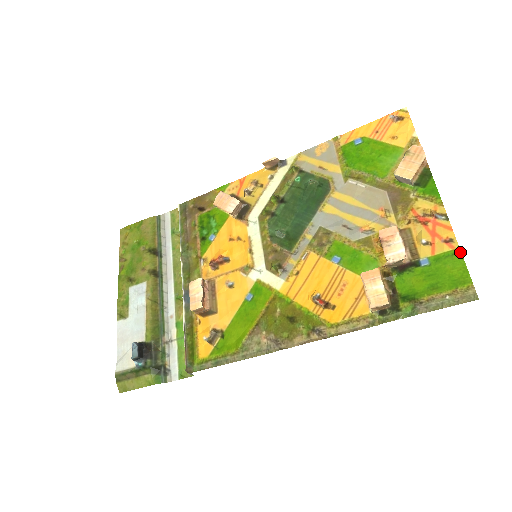
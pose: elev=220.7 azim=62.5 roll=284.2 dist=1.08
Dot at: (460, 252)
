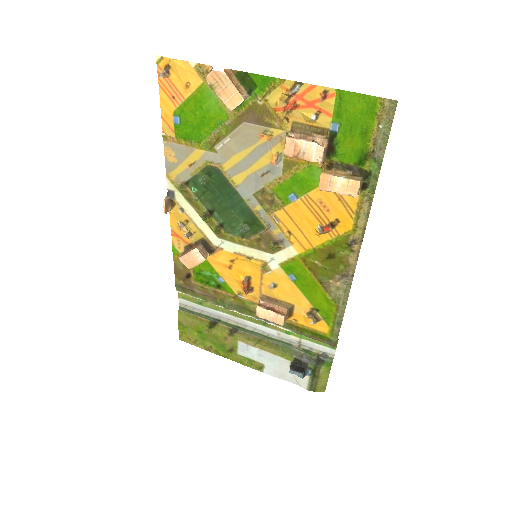
Dot at: (342, 91)
